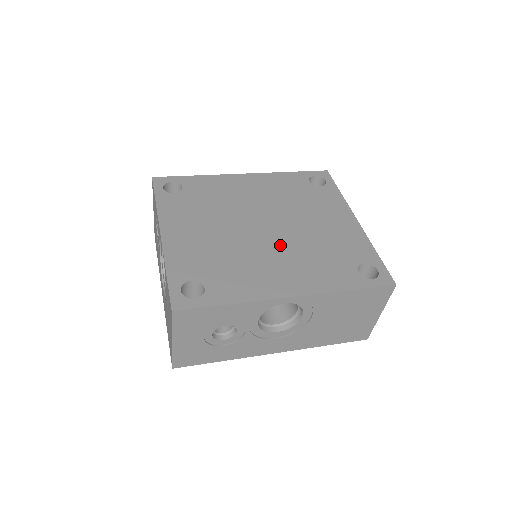
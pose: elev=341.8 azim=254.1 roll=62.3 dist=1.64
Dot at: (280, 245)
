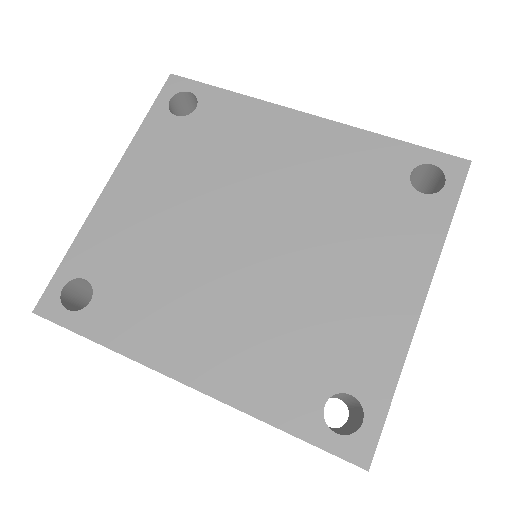
Dot at: (245, 283)
